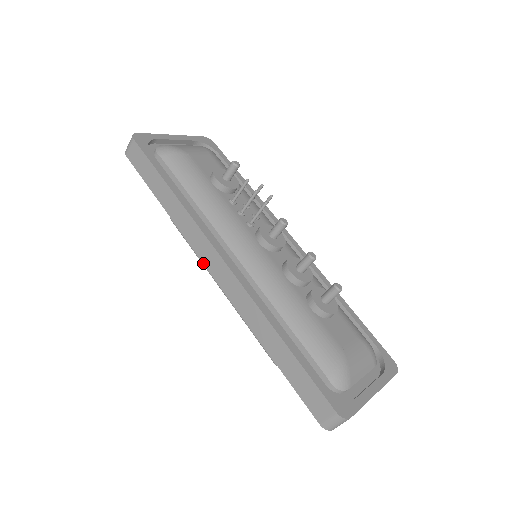
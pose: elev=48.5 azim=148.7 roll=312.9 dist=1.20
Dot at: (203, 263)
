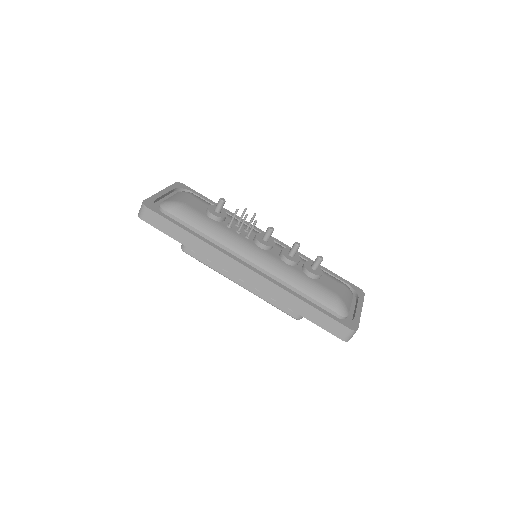
Dot at: occluded
